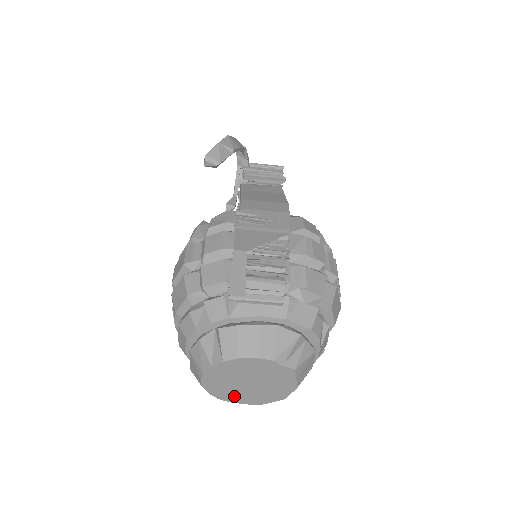
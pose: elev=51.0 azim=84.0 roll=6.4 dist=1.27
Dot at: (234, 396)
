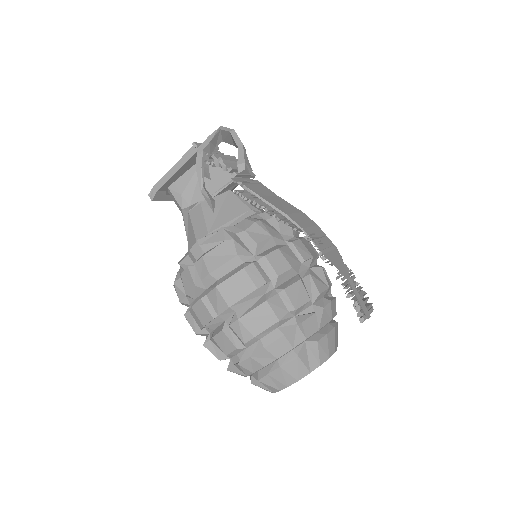
Dot at: occluded
